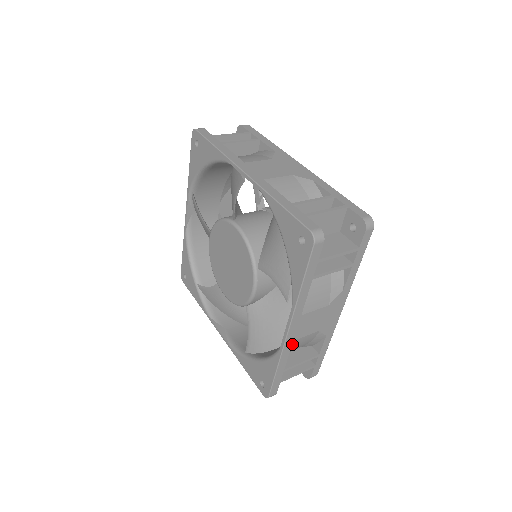
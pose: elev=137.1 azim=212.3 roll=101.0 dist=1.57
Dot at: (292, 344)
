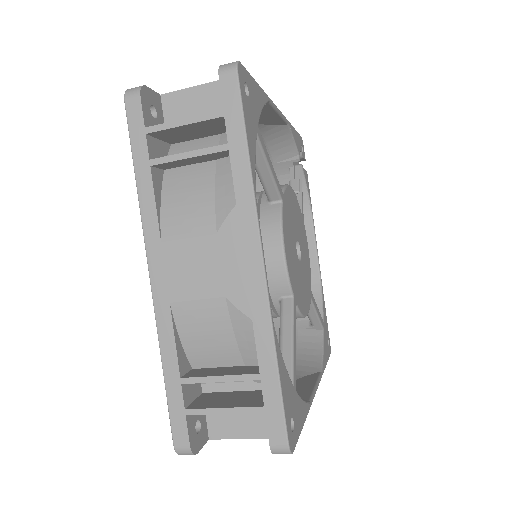
Dot at: (176, 314)
